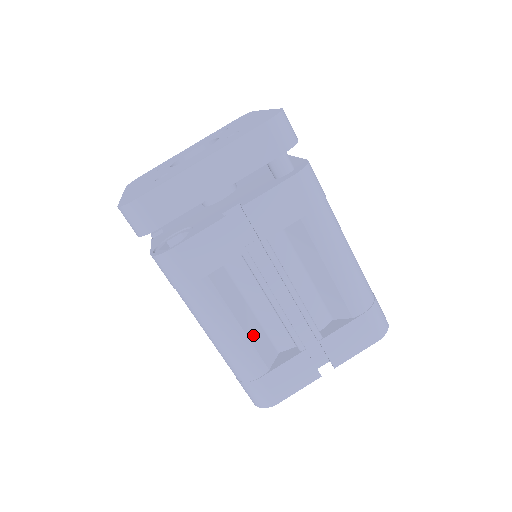
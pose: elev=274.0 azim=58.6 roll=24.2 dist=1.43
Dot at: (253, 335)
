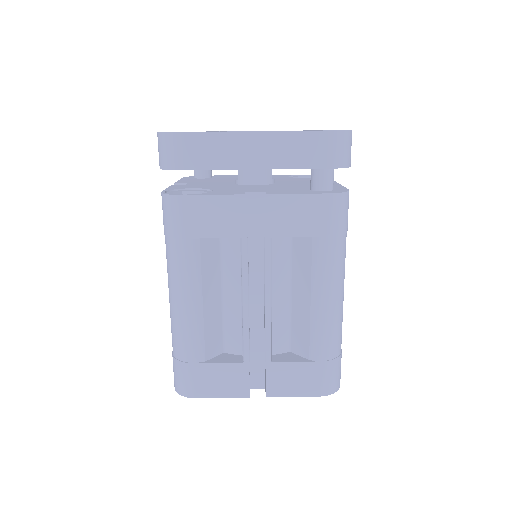
Dot at: (209, 320)
